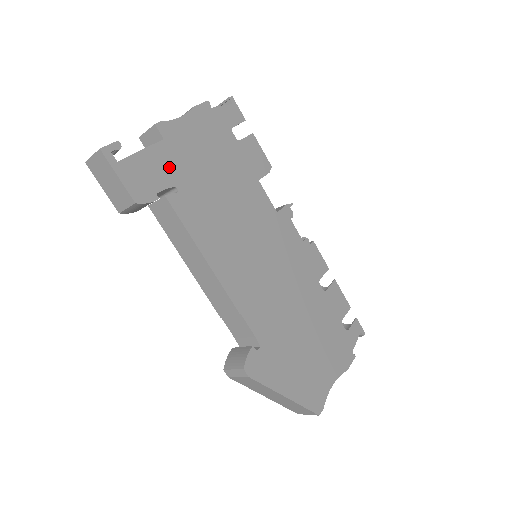
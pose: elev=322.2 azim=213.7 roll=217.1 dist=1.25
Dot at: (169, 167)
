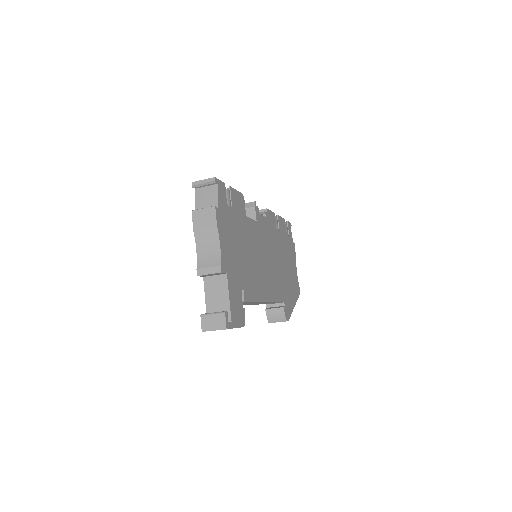
Dot at: (236, 284)
